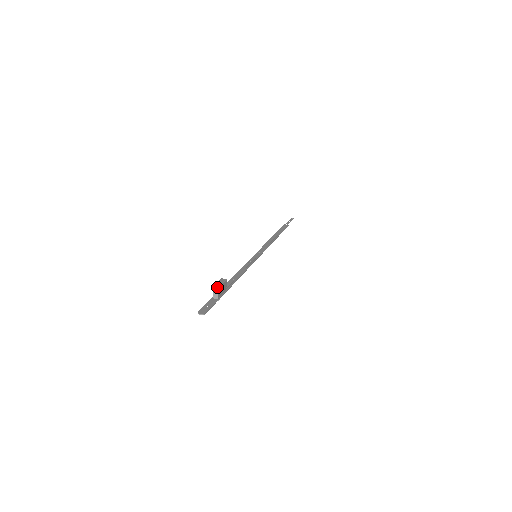
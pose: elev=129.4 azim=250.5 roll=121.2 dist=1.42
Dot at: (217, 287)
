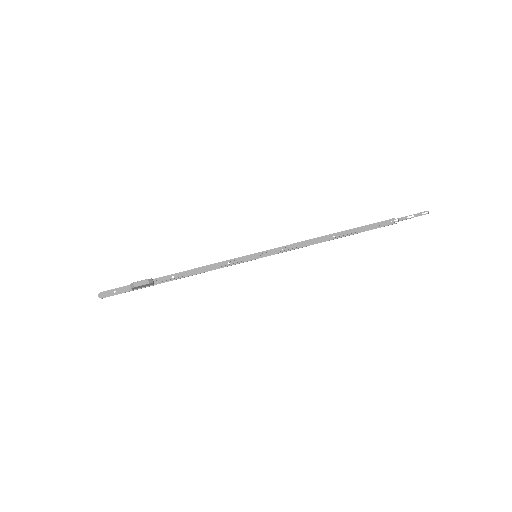
Dot at: (132, 286)
